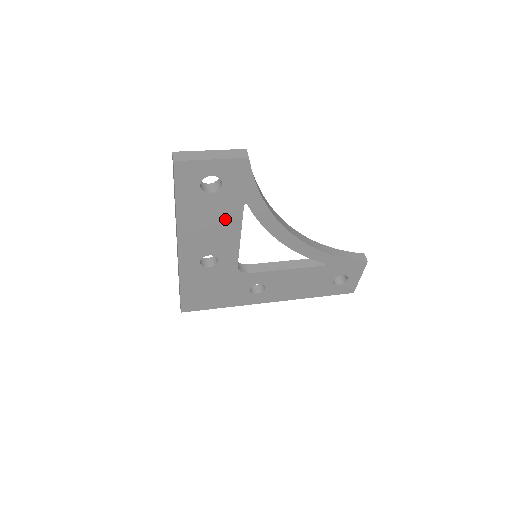
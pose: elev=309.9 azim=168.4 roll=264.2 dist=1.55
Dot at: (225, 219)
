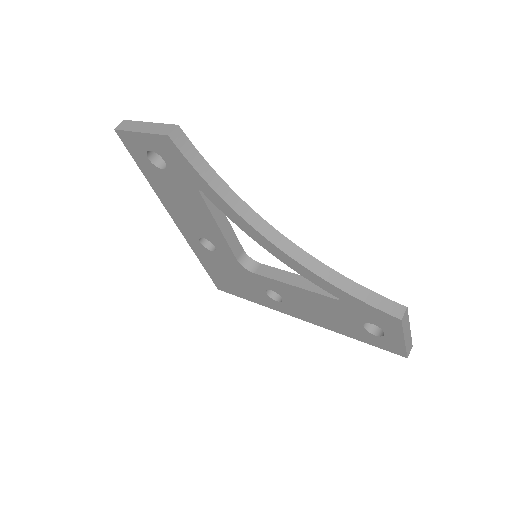
Dot at: (192, 202)
